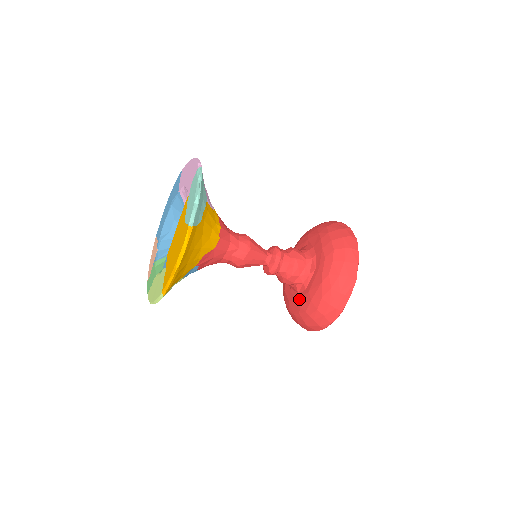
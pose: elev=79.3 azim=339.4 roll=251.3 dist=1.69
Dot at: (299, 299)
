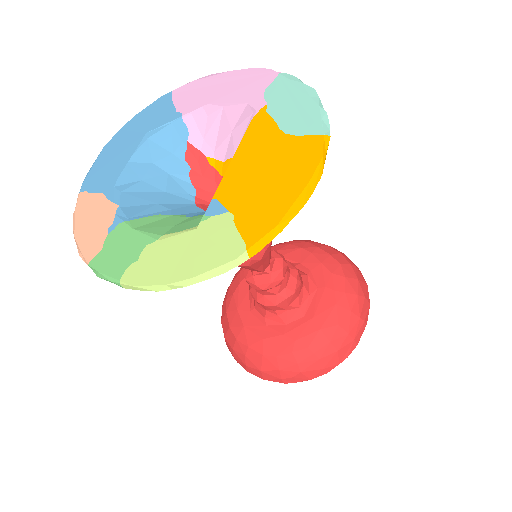
Dot at: (292, 331)
